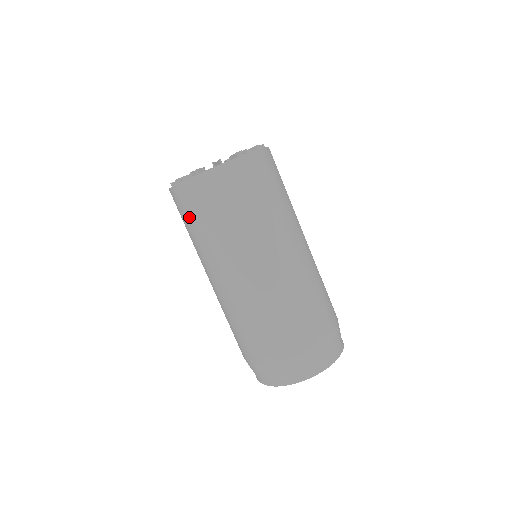
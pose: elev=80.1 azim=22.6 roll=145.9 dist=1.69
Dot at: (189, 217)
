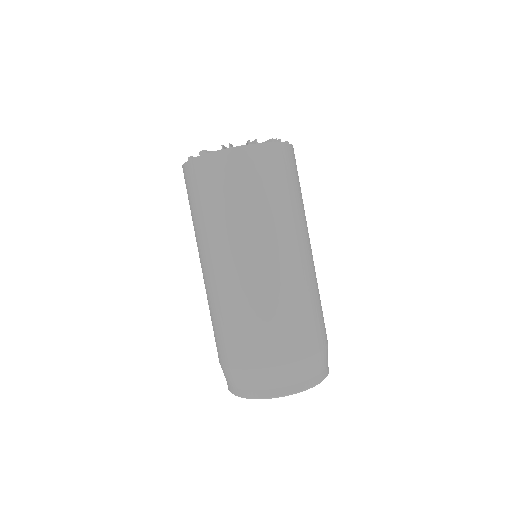
Dot at: (207, 193)
